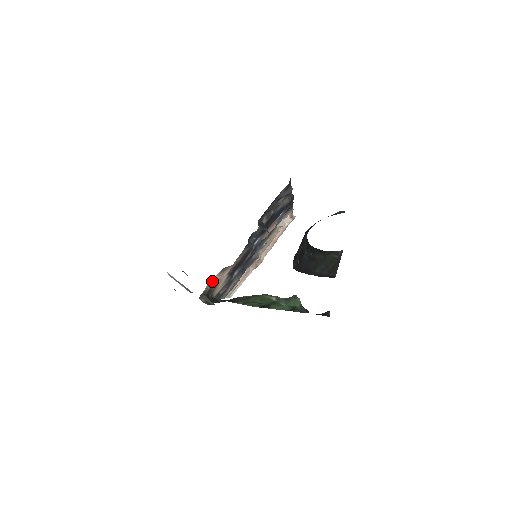
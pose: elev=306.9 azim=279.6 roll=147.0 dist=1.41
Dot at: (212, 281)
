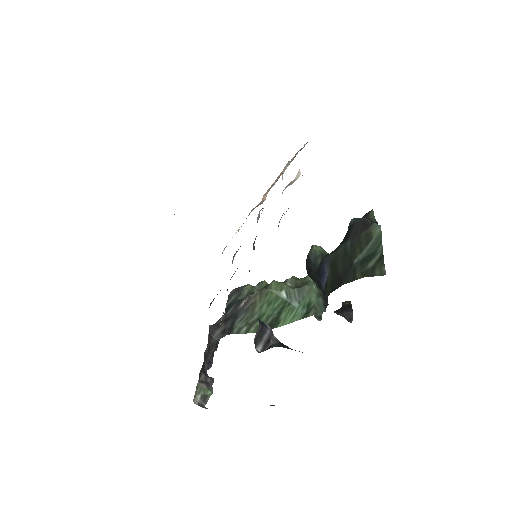
Dot at: occluded
